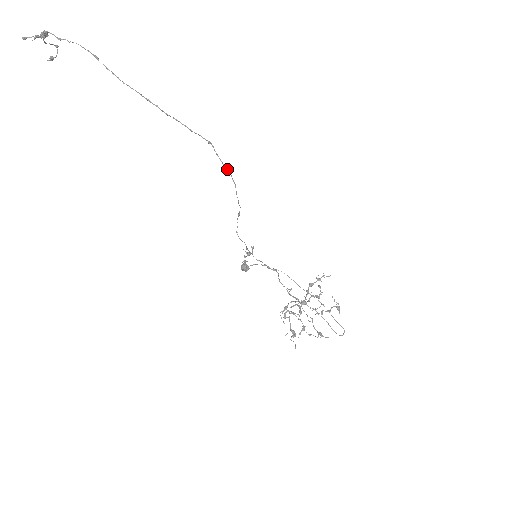
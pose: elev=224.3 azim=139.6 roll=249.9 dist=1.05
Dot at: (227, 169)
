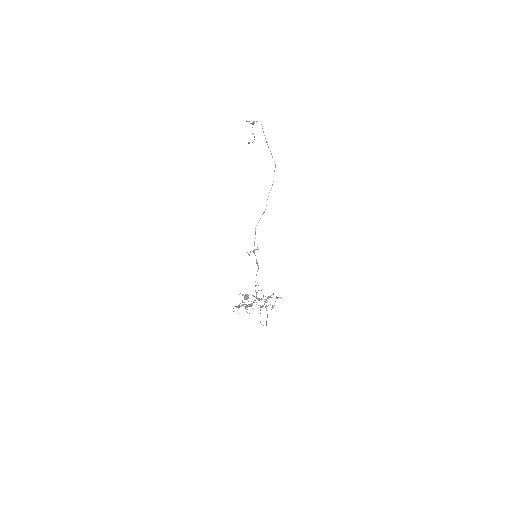
Dot at: occluded
